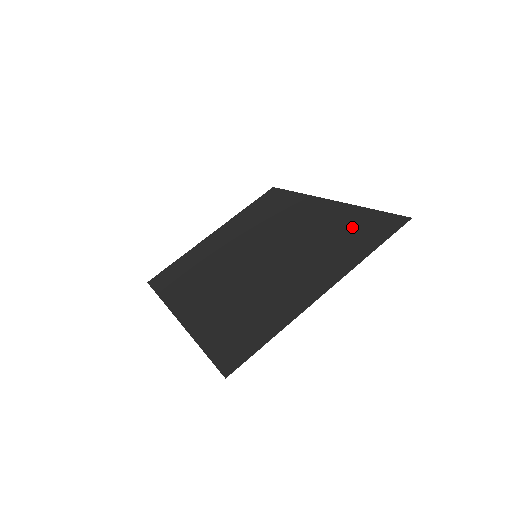
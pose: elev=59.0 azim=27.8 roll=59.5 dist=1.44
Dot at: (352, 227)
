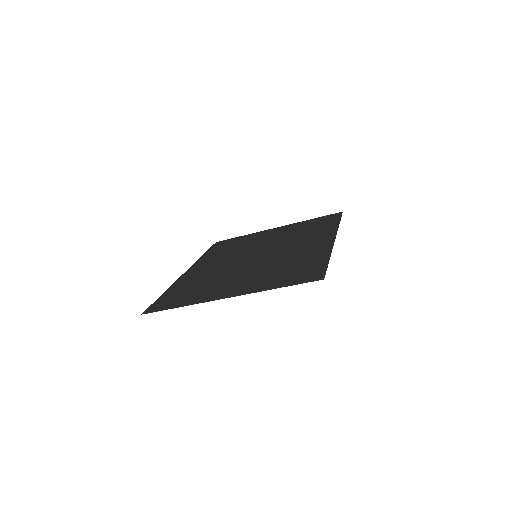
Dot at: (302, 266)
